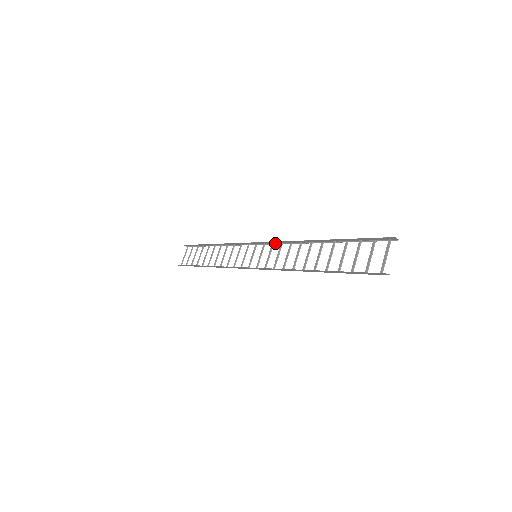
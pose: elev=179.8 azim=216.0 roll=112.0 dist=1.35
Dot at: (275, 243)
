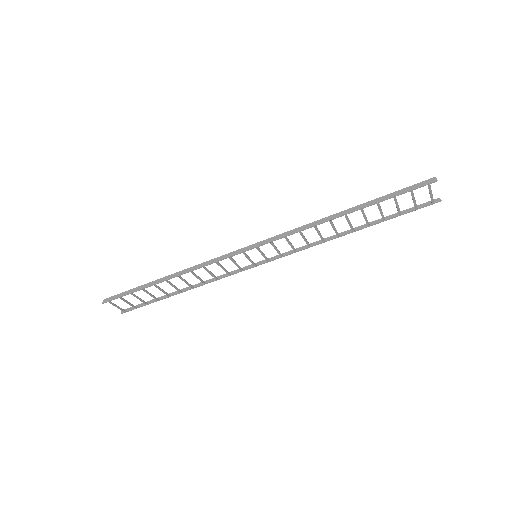
Dot at: occluded
